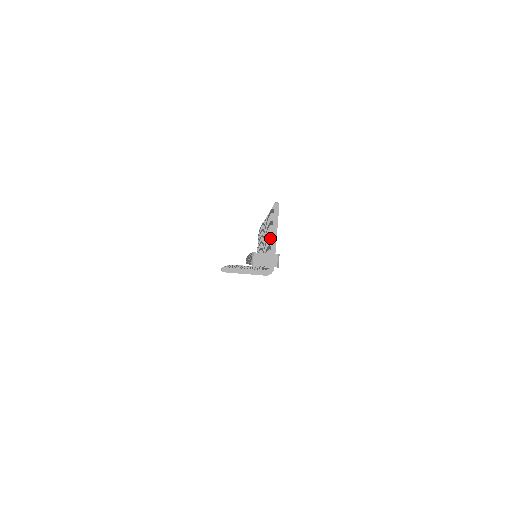
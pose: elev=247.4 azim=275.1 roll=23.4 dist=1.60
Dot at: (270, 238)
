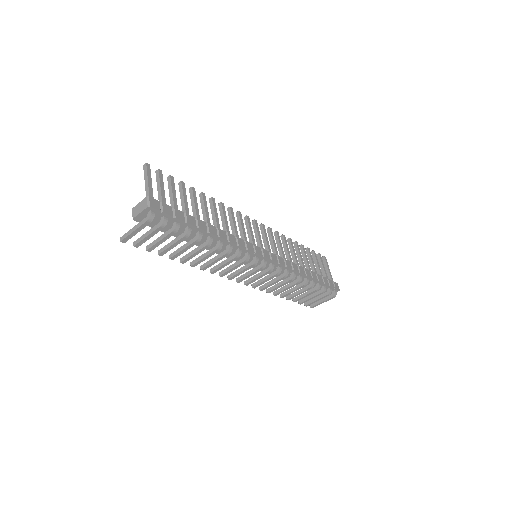
Dot at: (158, 196)
